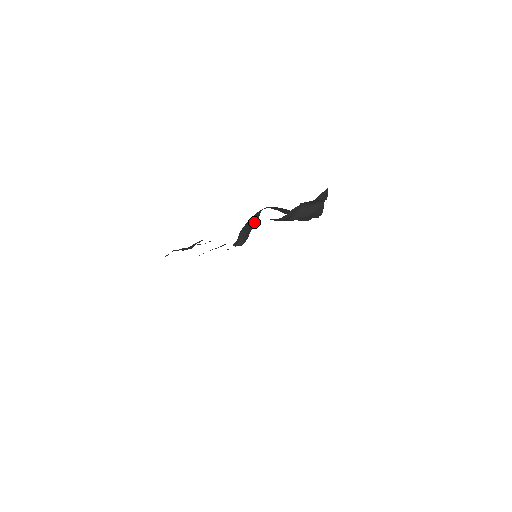
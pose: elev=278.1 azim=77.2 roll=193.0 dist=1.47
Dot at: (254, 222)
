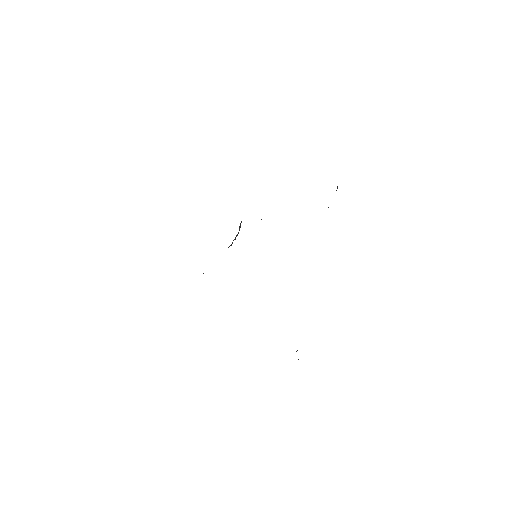
Dot at: occluded
